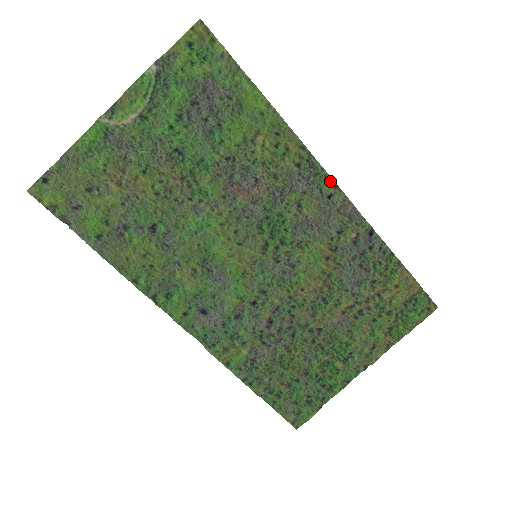
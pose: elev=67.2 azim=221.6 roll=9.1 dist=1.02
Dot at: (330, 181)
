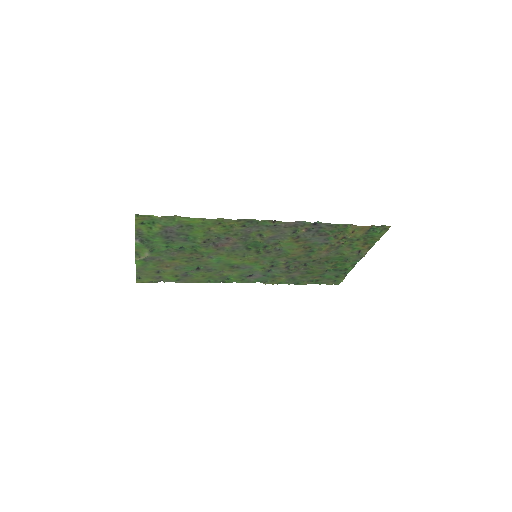
Dot at: (268, 221)
